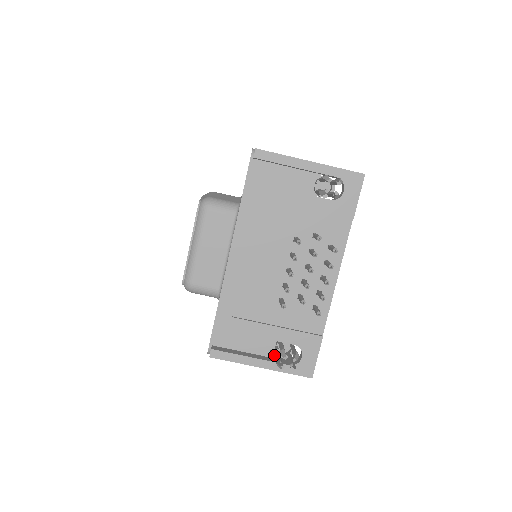
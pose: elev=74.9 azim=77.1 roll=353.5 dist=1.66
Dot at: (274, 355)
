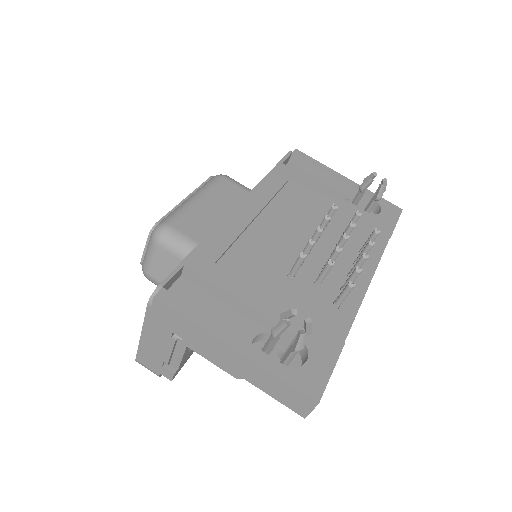
Dot at: occluded
